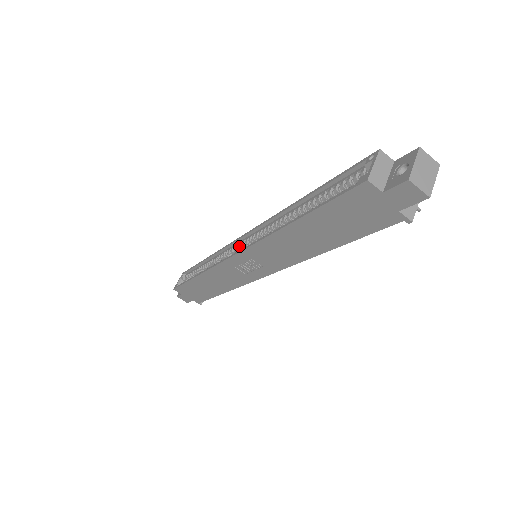
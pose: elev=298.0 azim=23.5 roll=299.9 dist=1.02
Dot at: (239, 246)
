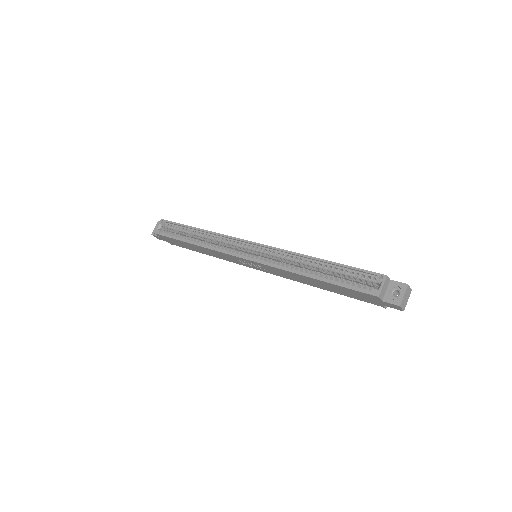
Dot at: (246, 248)
